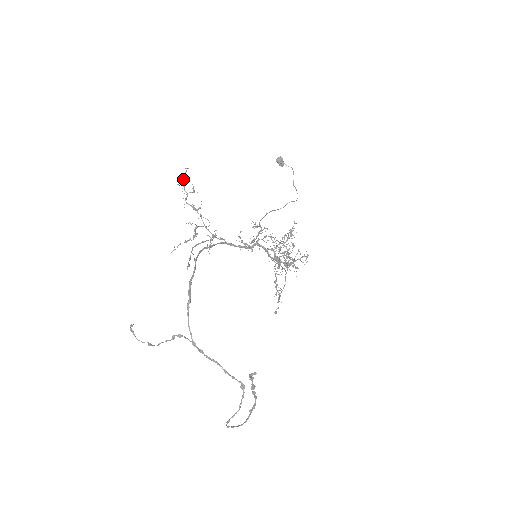
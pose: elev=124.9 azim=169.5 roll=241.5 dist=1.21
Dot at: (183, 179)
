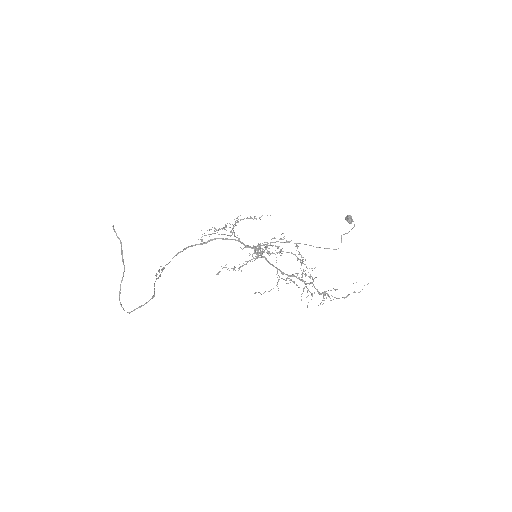
Dot at: occluded
